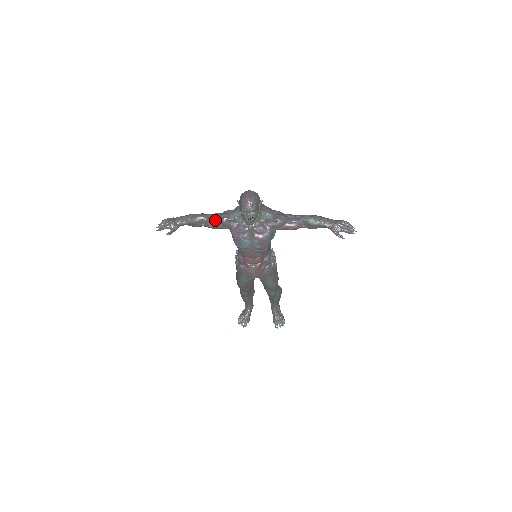
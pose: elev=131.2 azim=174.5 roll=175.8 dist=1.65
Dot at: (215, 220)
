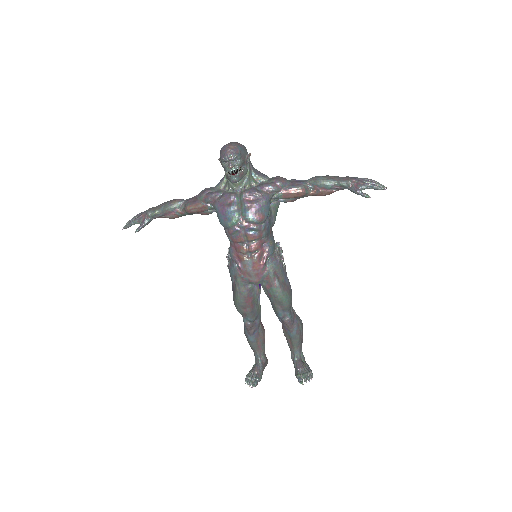
Dot at: (195, 199)
